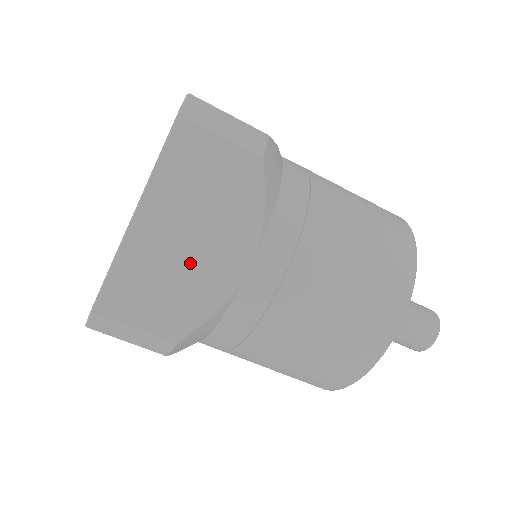
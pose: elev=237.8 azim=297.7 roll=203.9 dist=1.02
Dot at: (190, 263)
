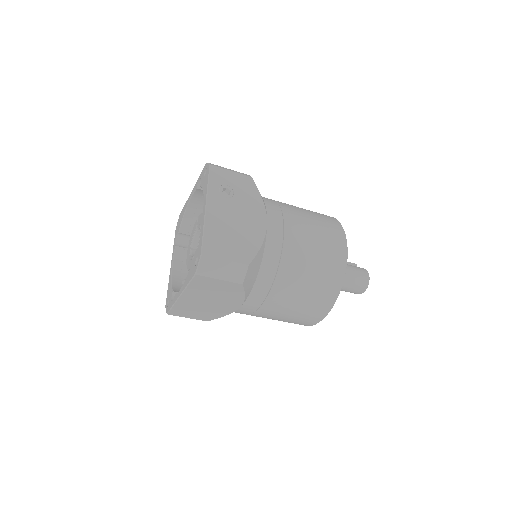
Dot at: (209, 306)
